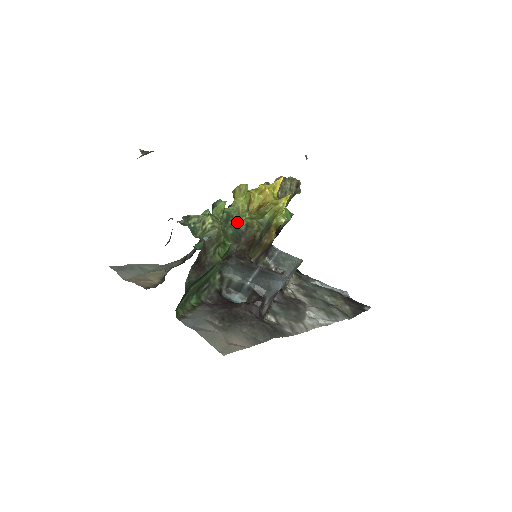
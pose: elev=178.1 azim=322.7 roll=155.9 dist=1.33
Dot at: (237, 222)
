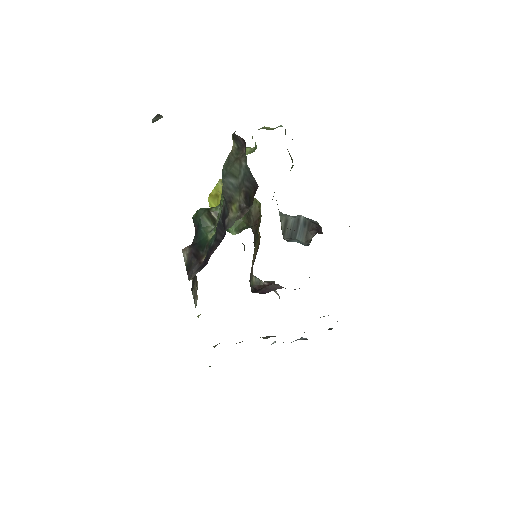
Dot at: occluded
